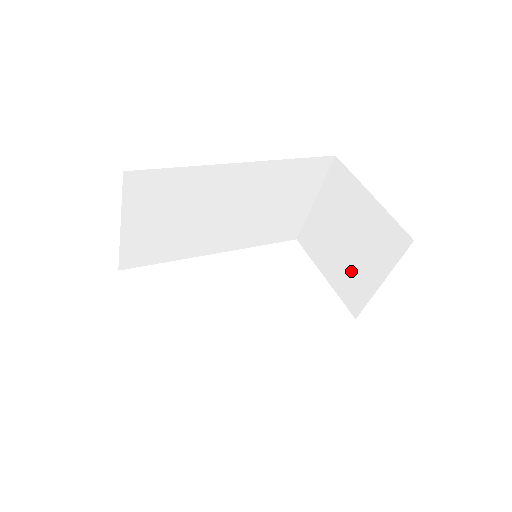
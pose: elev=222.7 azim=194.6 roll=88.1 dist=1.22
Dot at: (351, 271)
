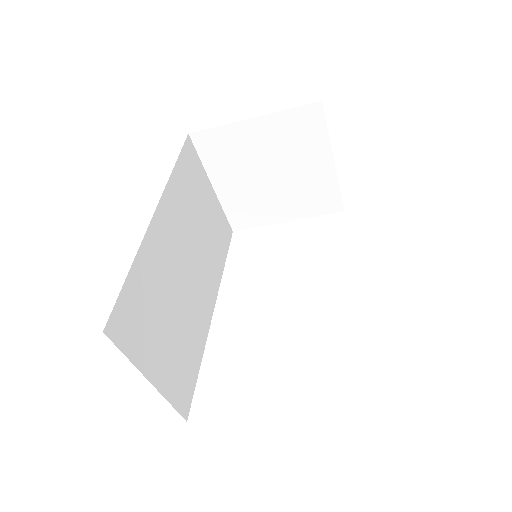
Dot at: (302, 188)
